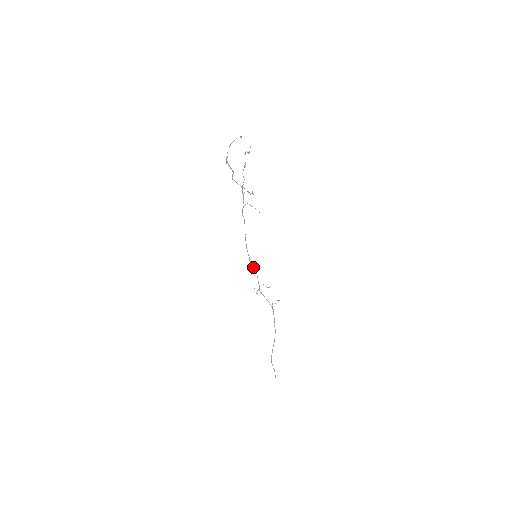
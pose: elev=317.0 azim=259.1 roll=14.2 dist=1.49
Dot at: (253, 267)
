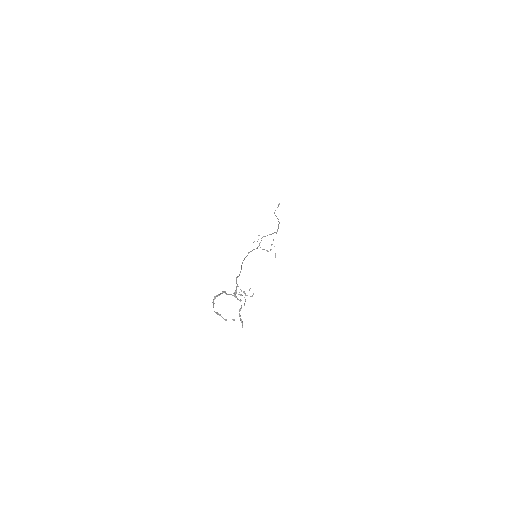
Dot at: occluded
